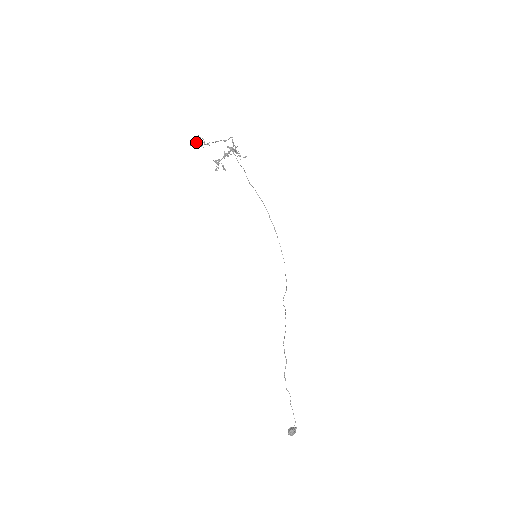
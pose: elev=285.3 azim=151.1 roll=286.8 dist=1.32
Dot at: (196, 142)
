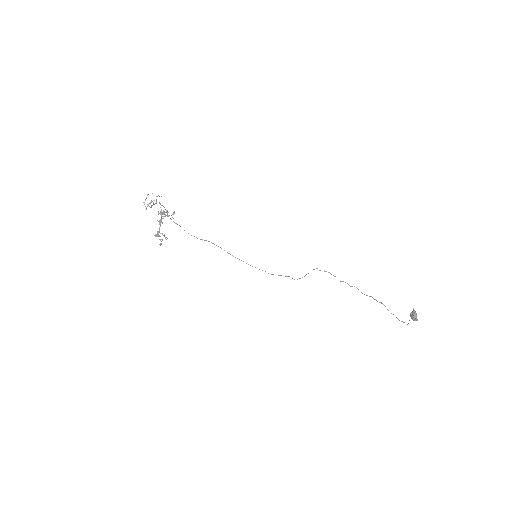
Dot at: occluded
